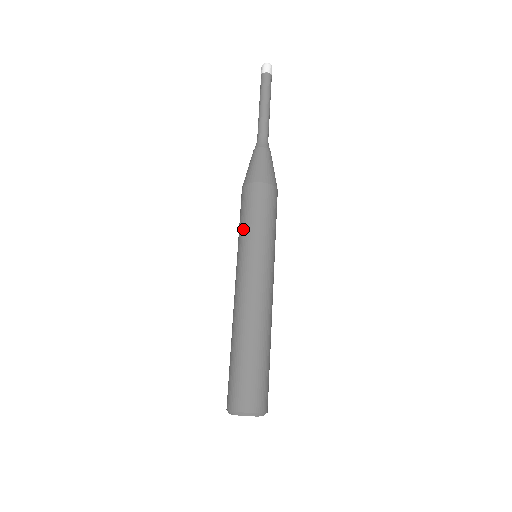
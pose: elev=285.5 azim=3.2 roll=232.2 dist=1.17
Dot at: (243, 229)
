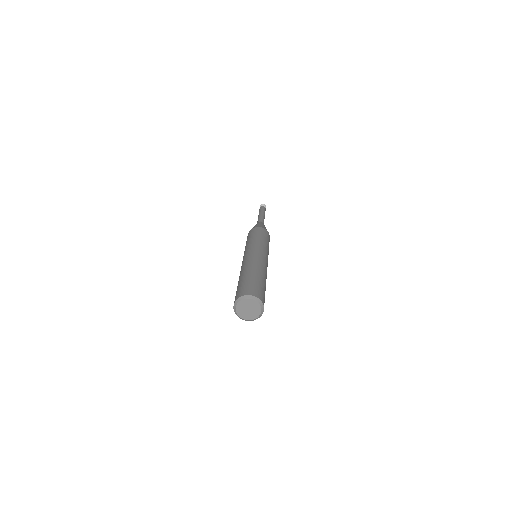
Dot at: (254, 239)
